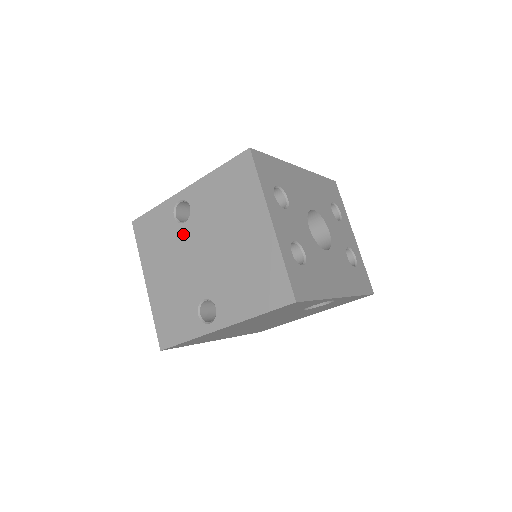
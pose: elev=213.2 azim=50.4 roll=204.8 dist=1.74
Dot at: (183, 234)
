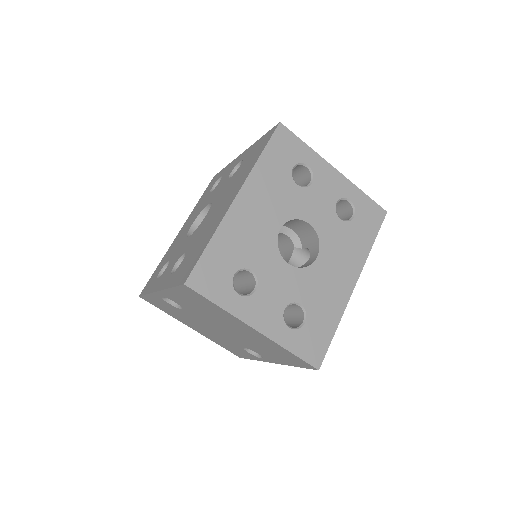
Dot at: occluded
